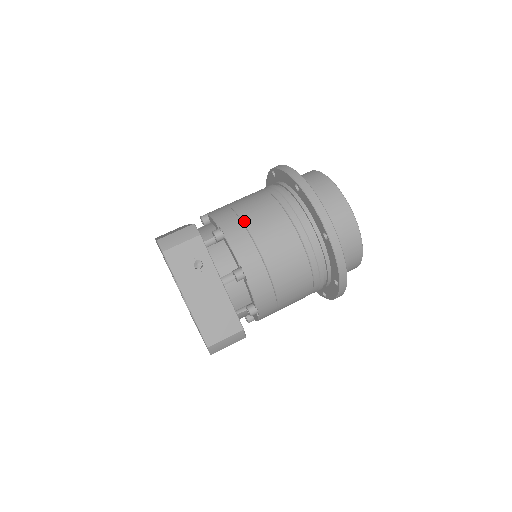
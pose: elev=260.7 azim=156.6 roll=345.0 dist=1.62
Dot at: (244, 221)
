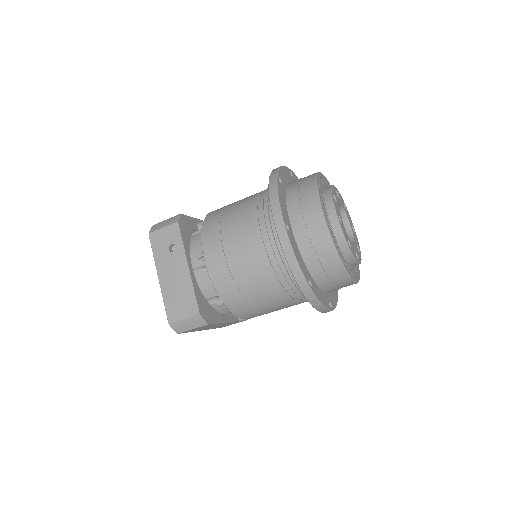
Dot at: (222, 214)
